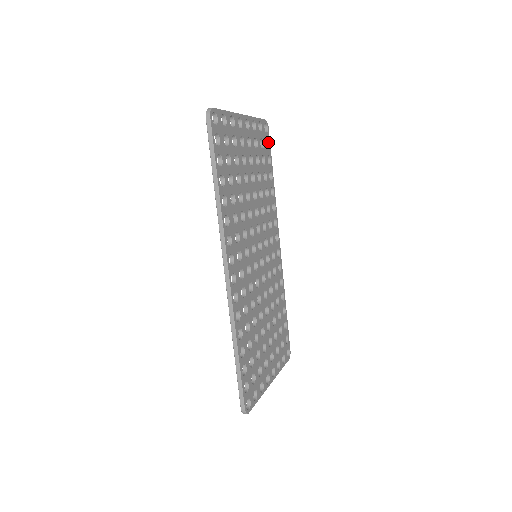
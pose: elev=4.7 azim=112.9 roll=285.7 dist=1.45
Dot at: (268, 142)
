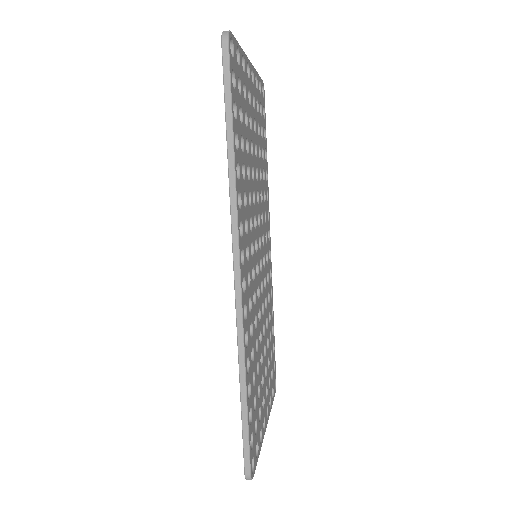
Dot at: (264, 111)
